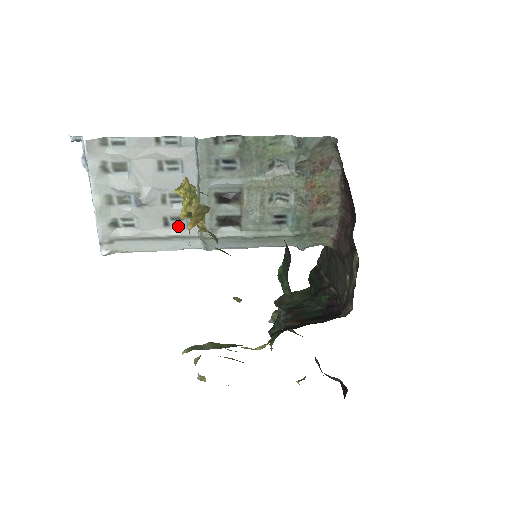
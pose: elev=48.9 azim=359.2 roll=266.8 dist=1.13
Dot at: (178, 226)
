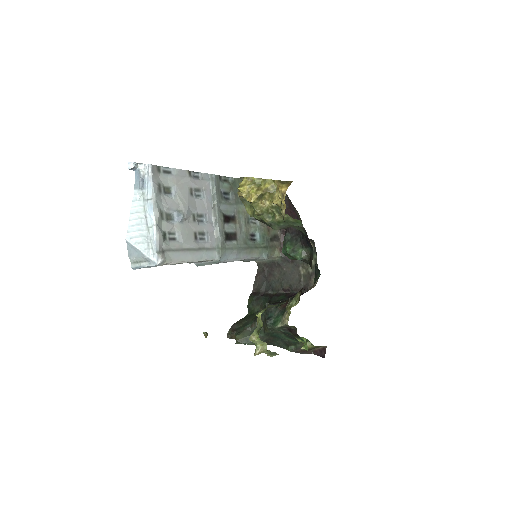
Dot at: (202, 241)
